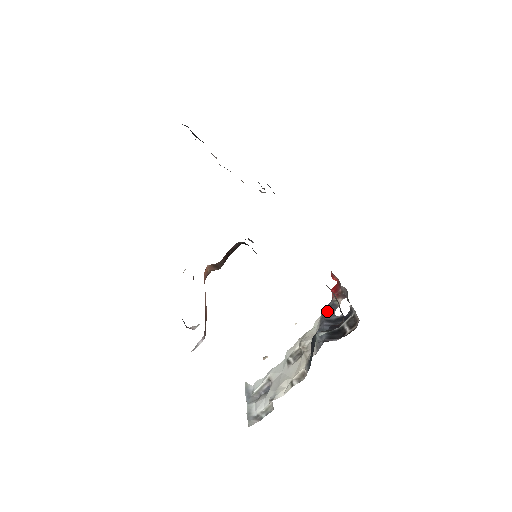
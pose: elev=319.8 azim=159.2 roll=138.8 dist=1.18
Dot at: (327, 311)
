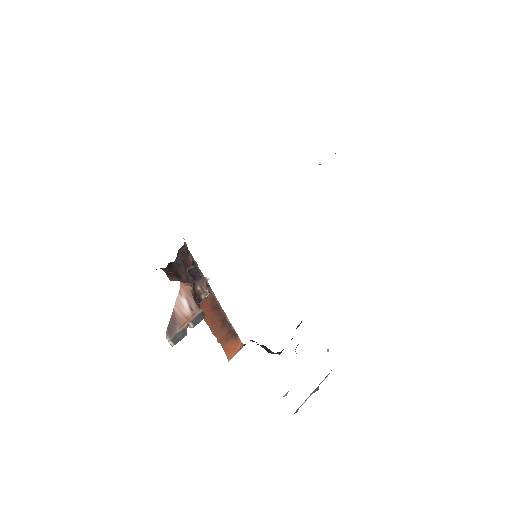
Dot at: occluded
